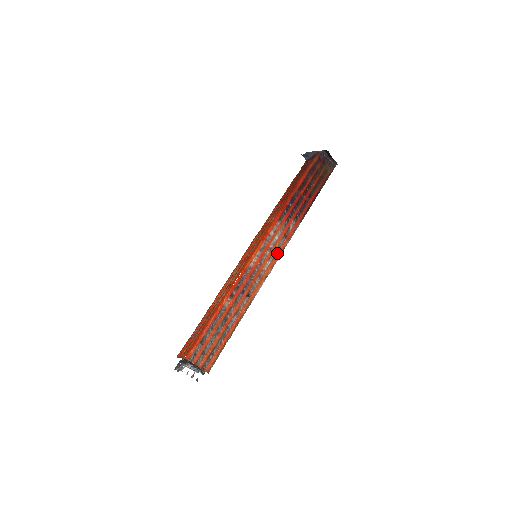
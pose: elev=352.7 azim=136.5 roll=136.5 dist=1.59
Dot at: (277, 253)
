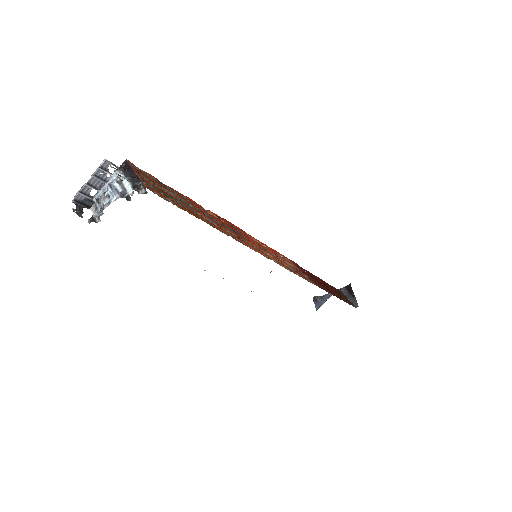
Dot at: (285, 266)
